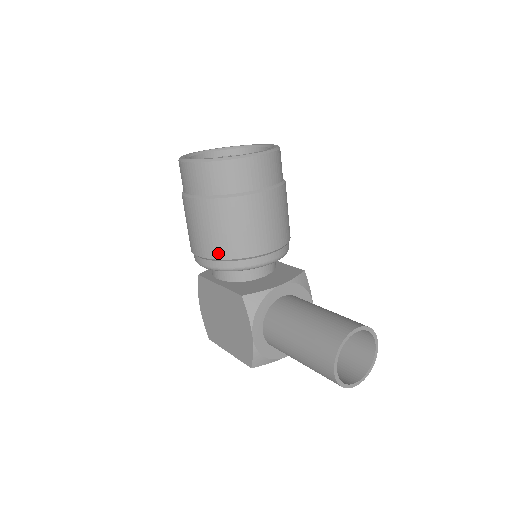
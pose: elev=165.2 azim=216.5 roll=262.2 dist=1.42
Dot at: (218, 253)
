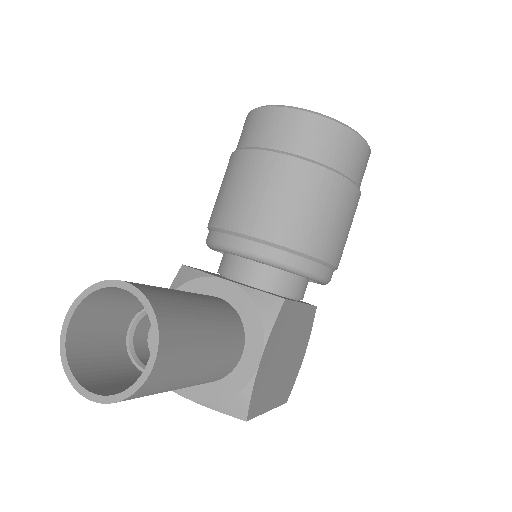
Dot at: (210, 219)
